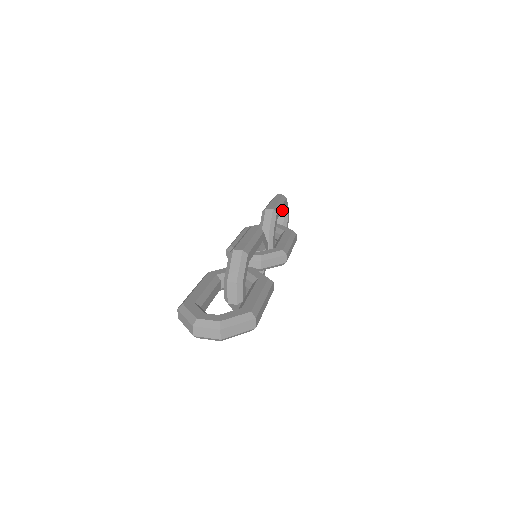
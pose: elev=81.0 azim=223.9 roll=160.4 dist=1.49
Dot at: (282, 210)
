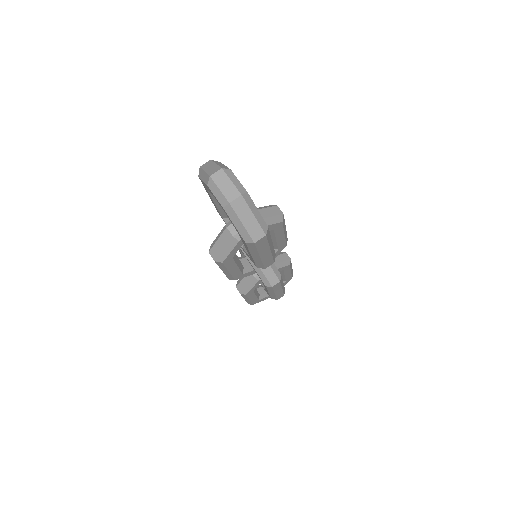
Dot at: (286, 276)
